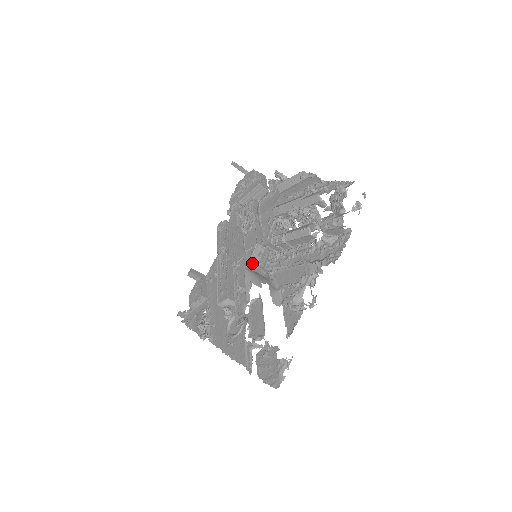
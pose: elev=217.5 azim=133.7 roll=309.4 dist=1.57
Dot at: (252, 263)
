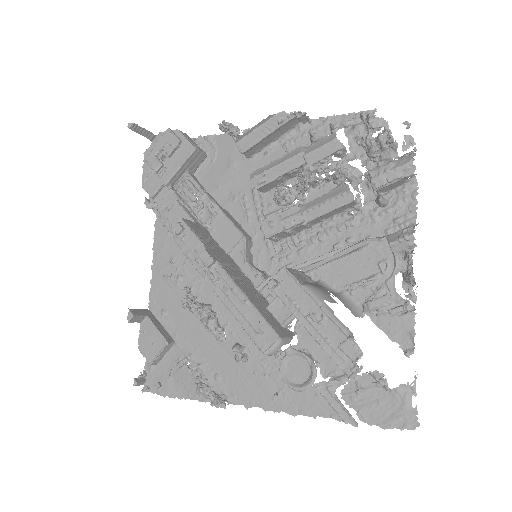
Dot at: (293, 271)
